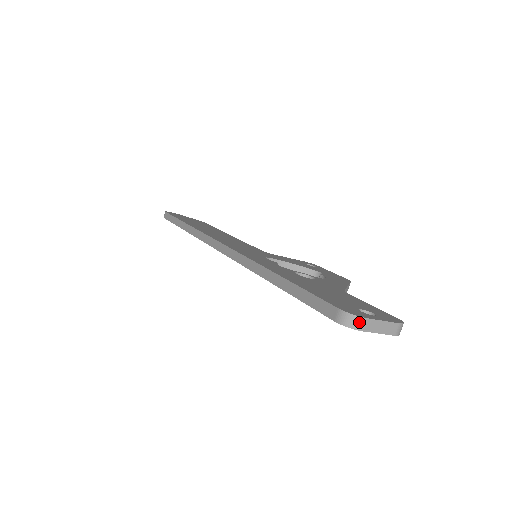
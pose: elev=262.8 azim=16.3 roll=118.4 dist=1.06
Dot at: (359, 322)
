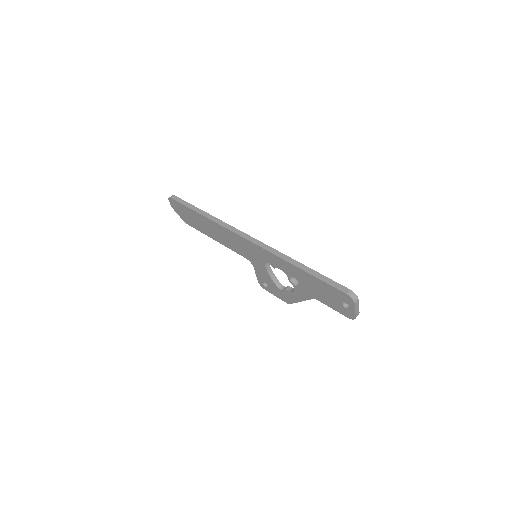
Dot at: (357, 299)
